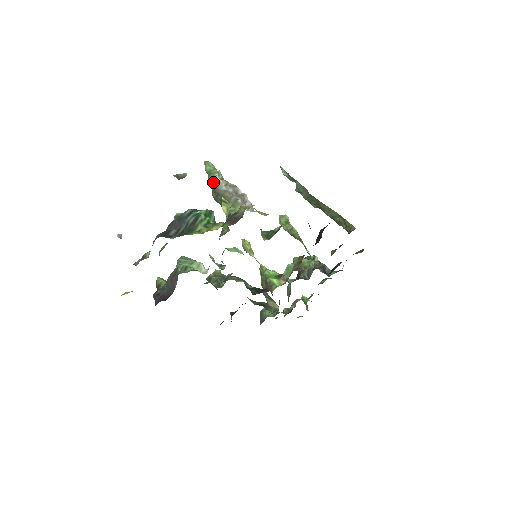
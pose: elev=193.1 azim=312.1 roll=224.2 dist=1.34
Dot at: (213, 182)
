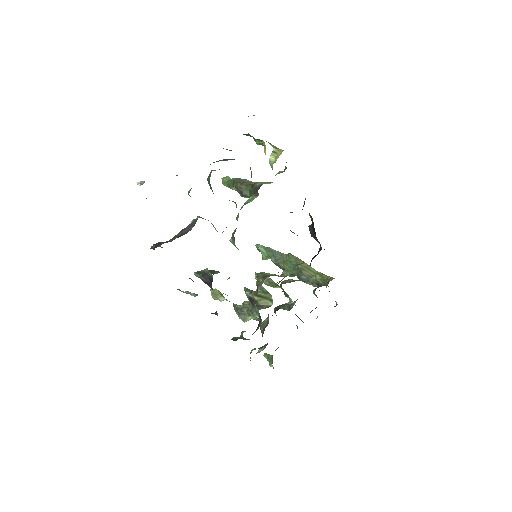
Dot at: (238, 178)
